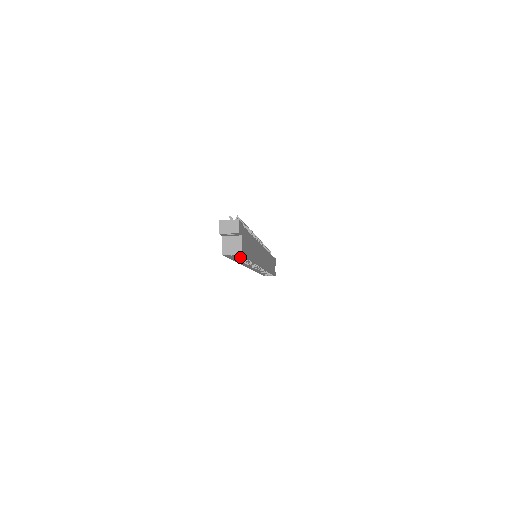
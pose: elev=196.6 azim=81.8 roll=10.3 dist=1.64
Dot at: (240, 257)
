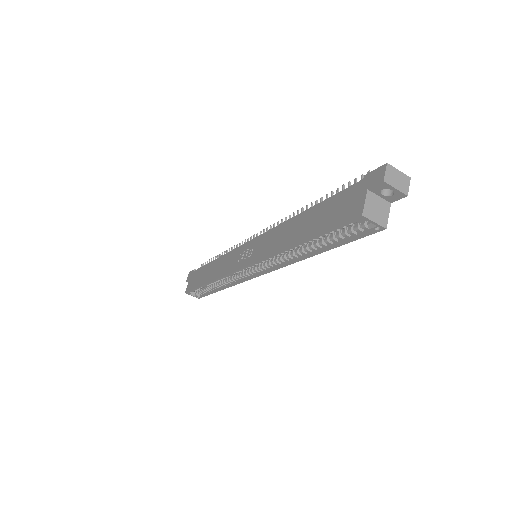
Dot at: (316, 238)
